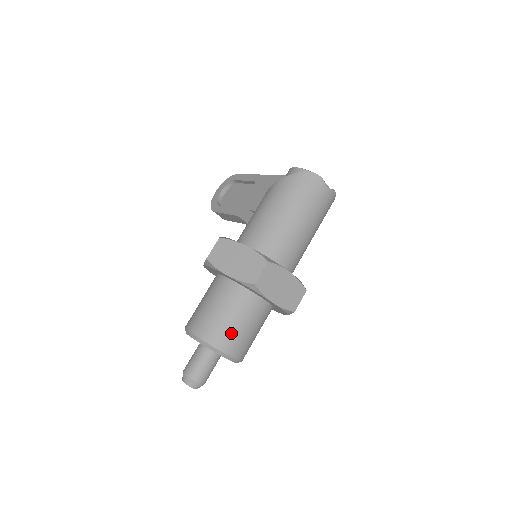
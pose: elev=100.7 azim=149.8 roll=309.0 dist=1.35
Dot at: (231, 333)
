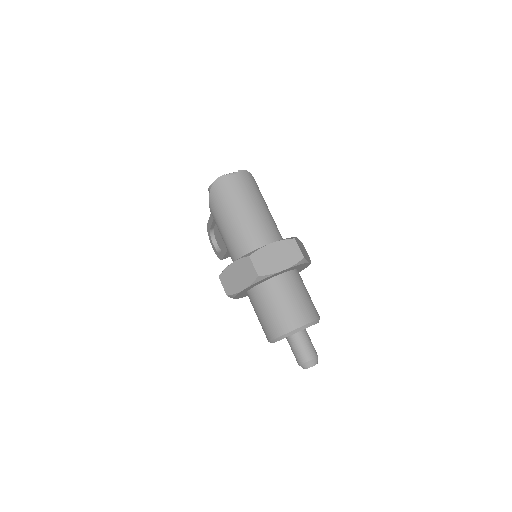
Dot at: (287, 314)
